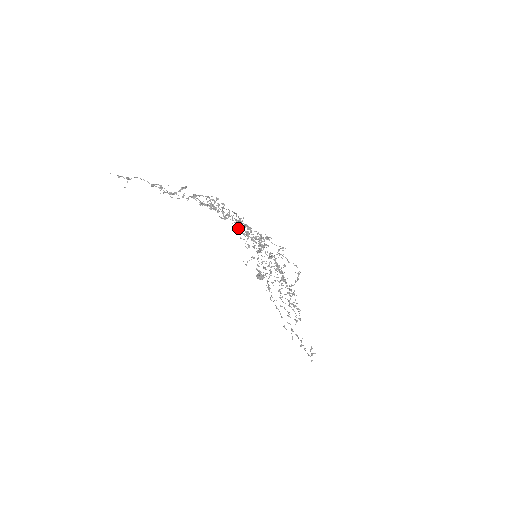
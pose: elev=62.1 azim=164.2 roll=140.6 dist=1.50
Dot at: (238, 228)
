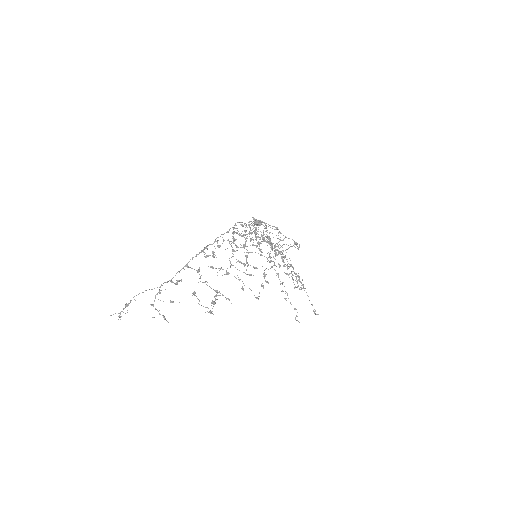
Dot at: (233, 234)
